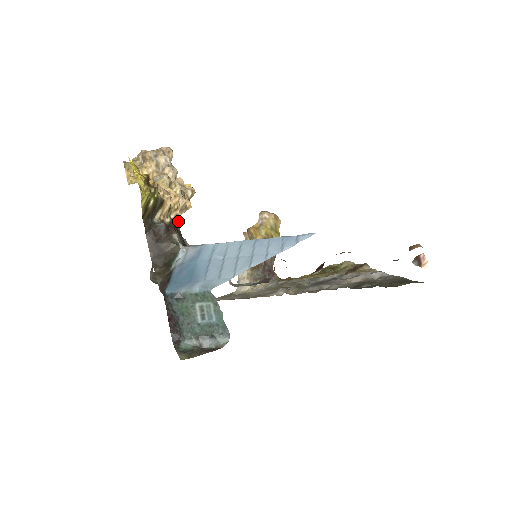
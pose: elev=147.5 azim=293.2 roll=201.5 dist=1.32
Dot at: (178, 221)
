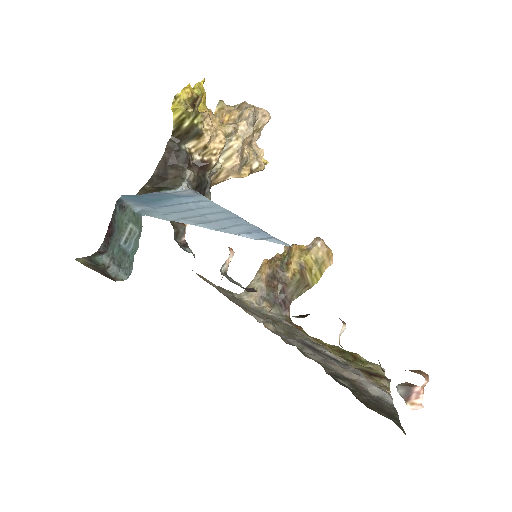
Dot at: (210, 168)
